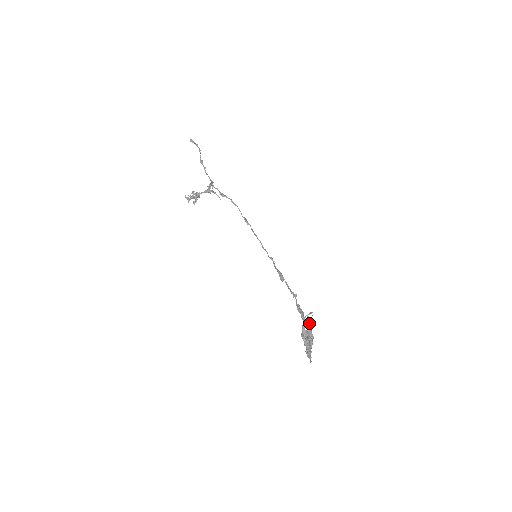
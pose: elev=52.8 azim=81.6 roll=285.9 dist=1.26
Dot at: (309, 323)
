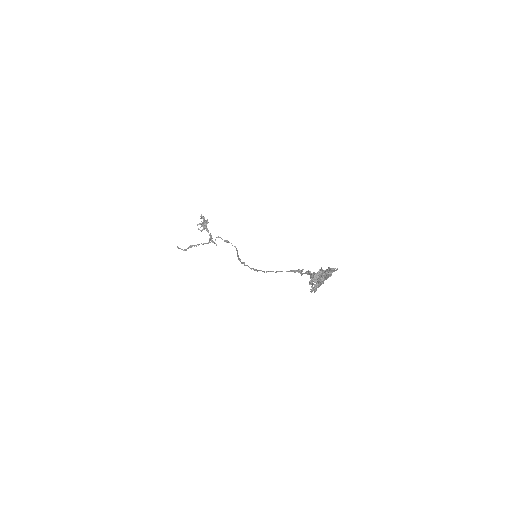
Dot at: occluded
